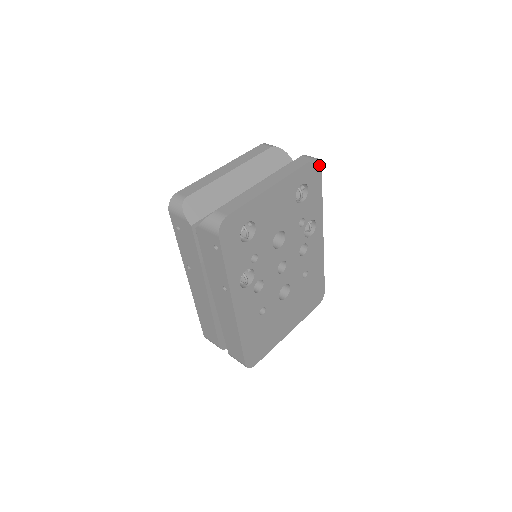
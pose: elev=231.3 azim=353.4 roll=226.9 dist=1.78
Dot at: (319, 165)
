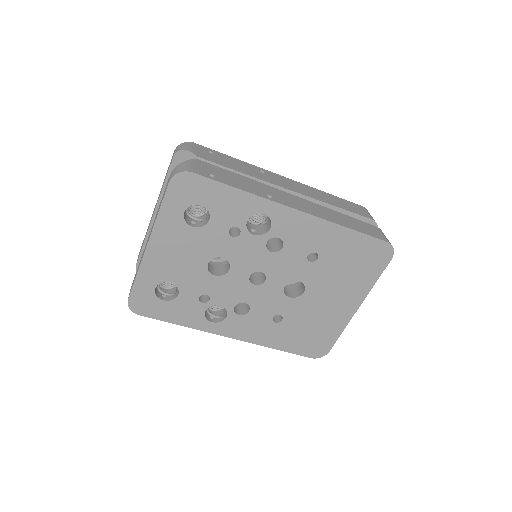
Dot at: (187, 175)
